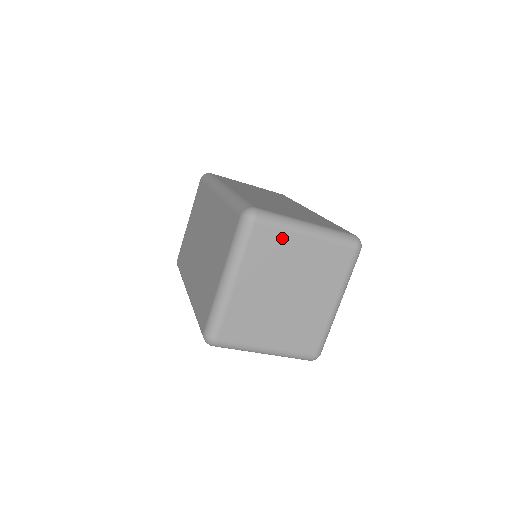
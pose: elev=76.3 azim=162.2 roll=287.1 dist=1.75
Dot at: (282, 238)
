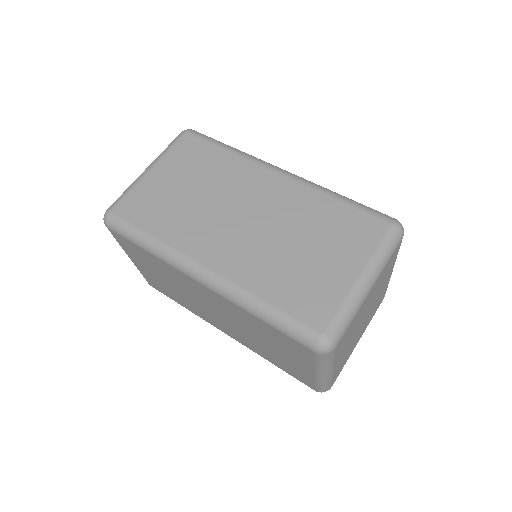
Dot at: (355, 318)
